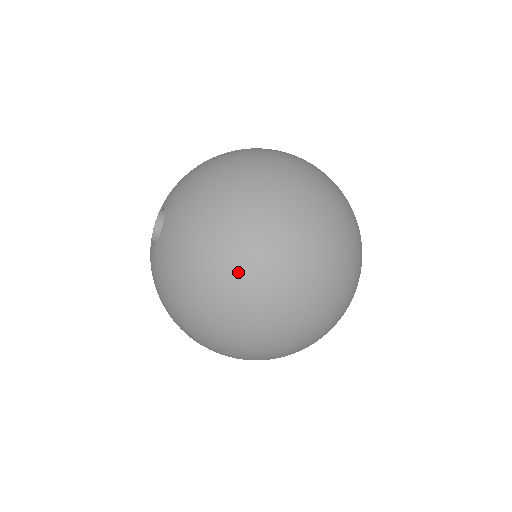
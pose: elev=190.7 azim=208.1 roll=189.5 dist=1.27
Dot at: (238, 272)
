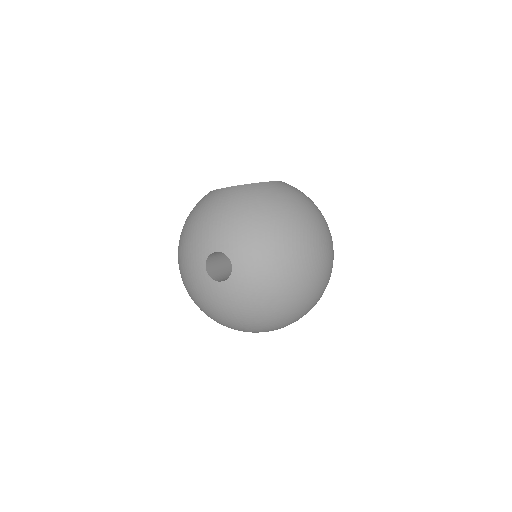
Dot at: (303, 290)
